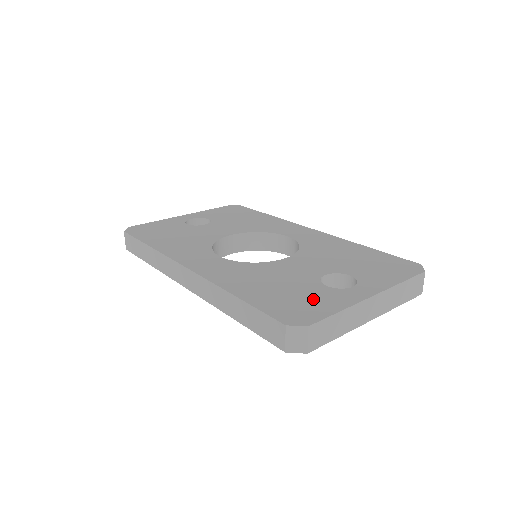
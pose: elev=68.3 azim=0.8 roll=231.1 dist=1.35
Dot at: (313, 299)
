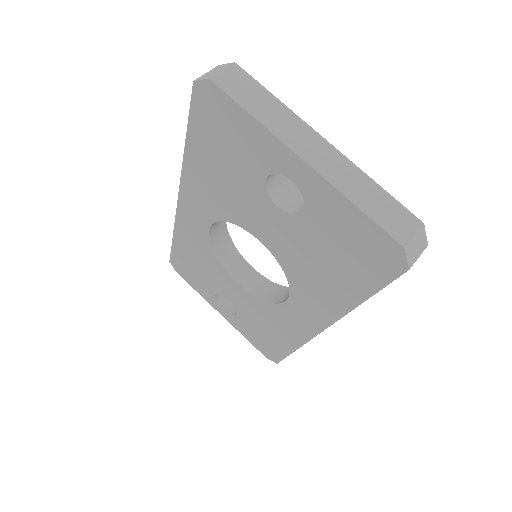
Dot at: occluded
